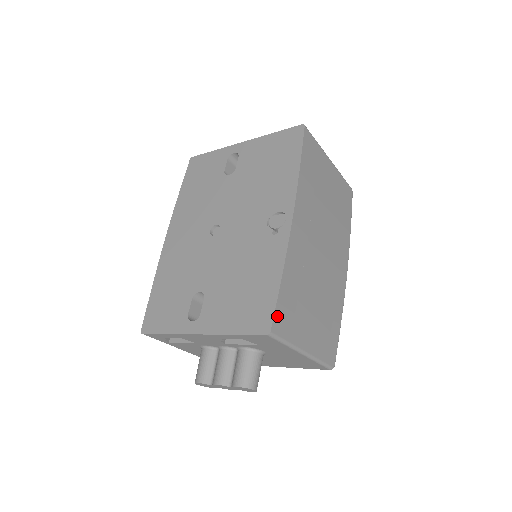
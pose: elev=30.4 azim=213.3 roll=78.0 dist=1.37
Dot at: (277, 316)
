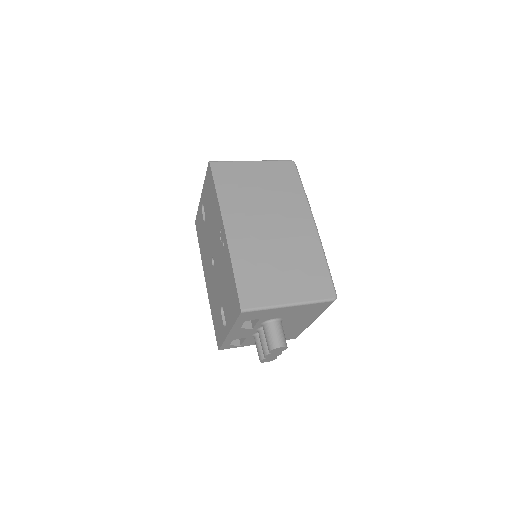
Dot at: (242, 297)
